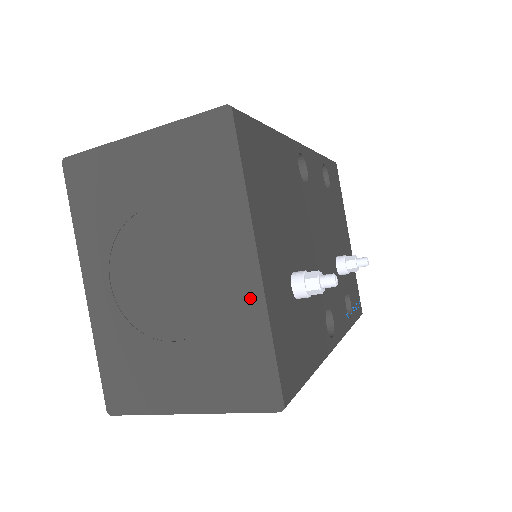
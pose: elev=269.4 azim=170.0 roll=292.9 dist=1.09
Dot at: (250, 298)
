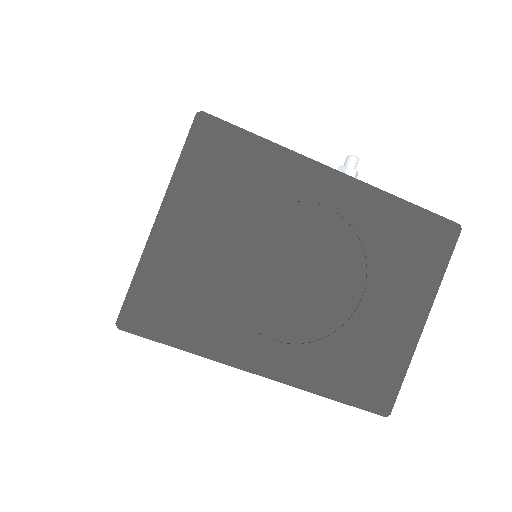
Dot at: (365, 200)
